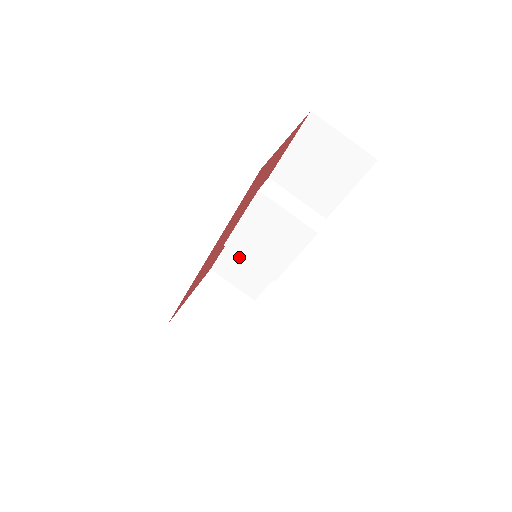
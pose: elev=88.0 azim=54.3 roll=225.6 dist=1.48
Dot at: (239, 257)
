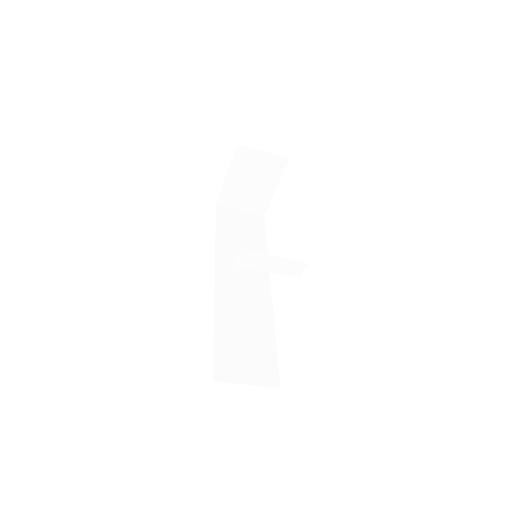
Dot at: occluded
